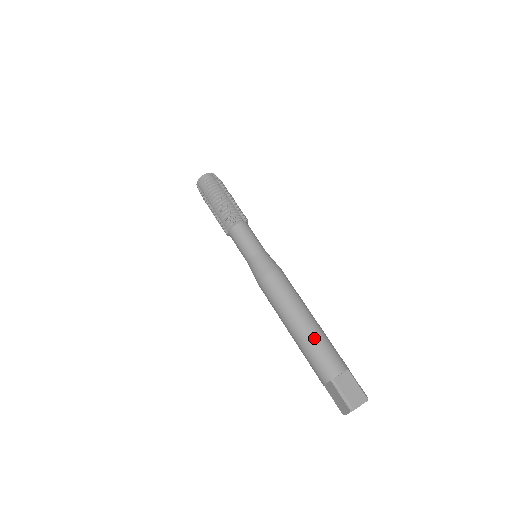
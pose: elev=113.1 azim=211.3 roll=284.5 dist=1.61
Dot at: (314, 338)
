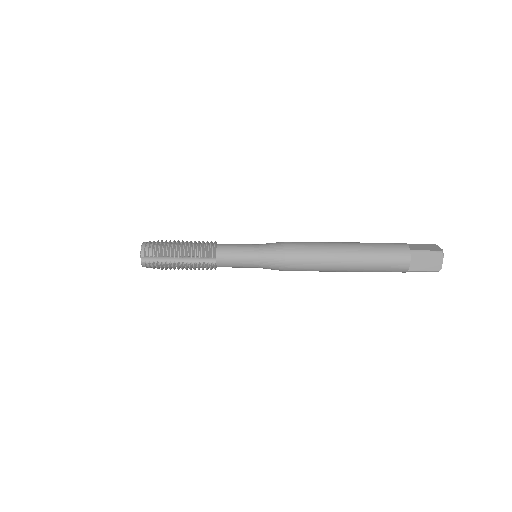
Dot at: (367, 245)
